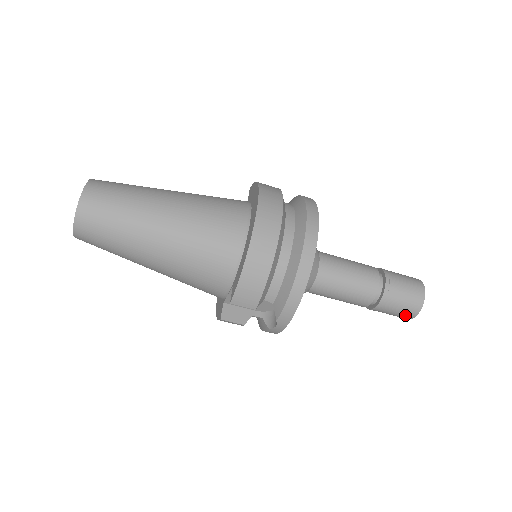
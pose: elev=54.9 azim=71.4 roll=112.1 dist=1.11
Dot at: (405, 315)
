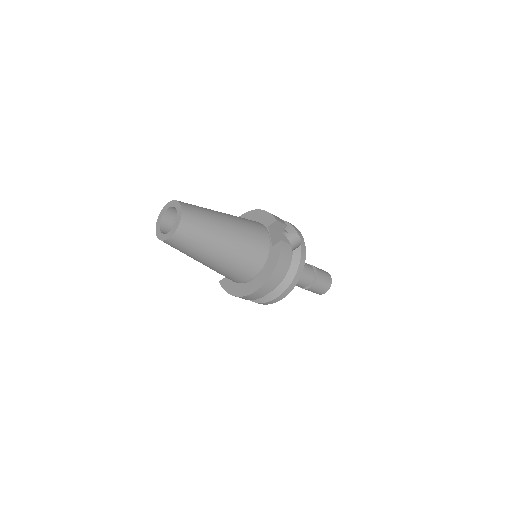
Dot at: occluded
